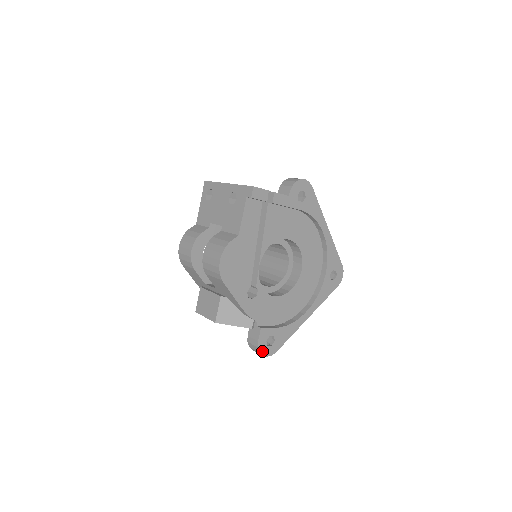
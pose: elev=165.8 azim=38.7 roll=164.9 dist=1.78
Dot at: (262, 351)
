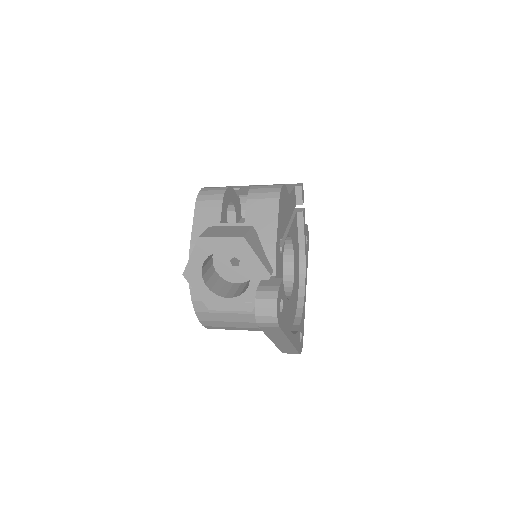
Dot at: (277, 302)
